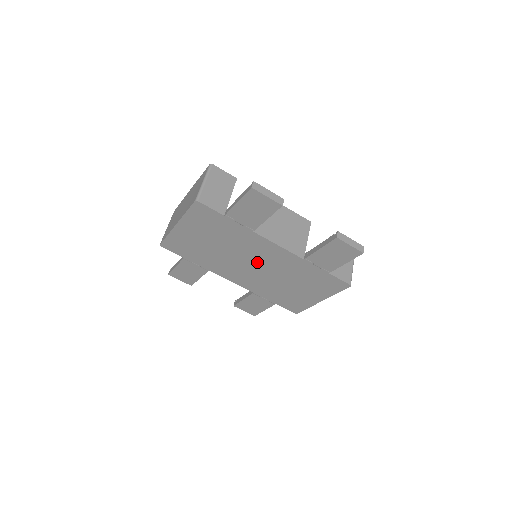
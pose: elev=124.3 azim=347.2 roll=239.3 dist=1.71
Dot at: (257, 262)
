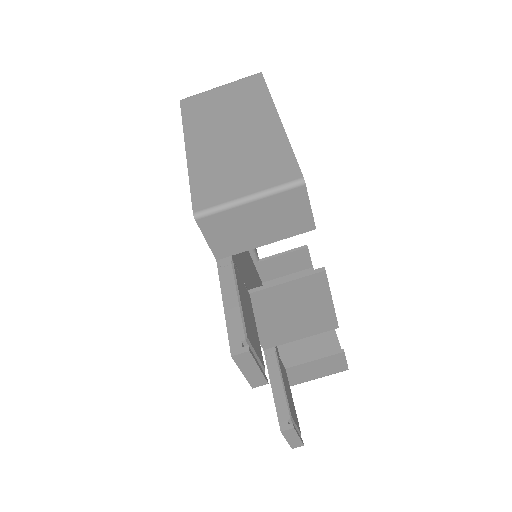
Dot at: occluded
